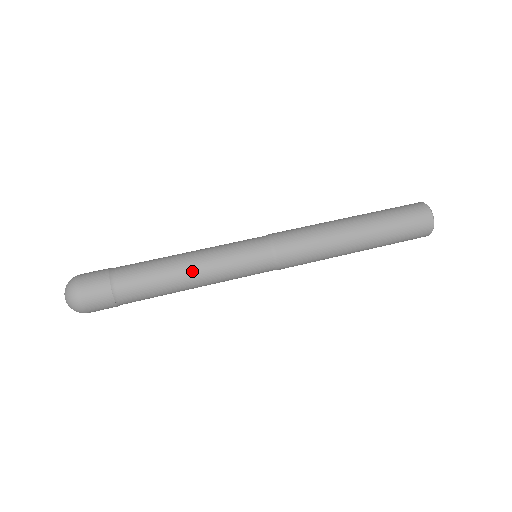
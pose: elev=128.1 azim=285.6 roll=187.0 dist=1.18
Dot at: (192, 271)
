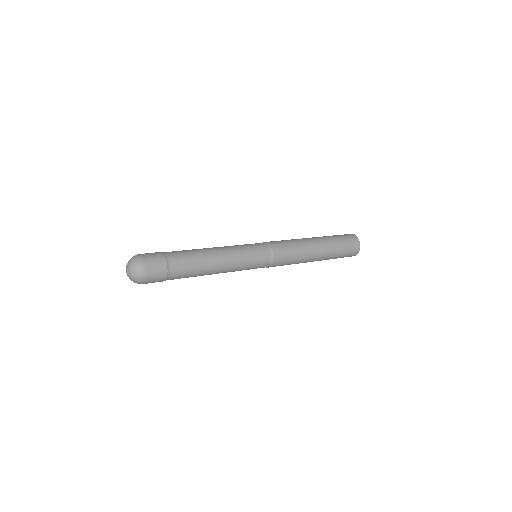
Dot at: (217, 249)
